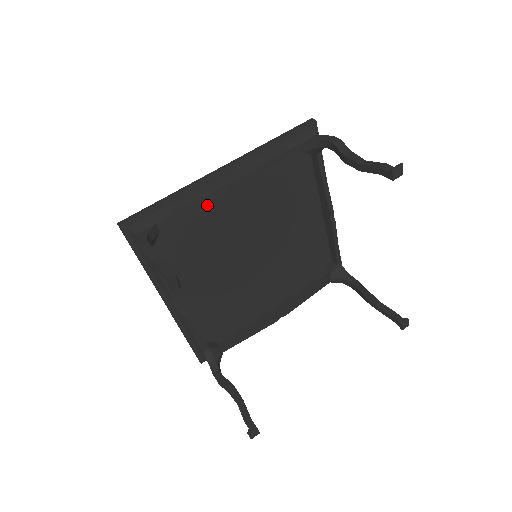
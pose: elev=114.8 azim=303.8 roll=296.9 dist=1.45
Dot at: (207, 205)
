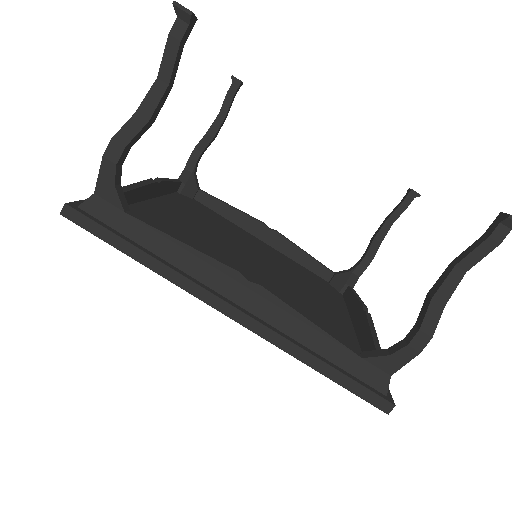
Dot at: (151, 211)
